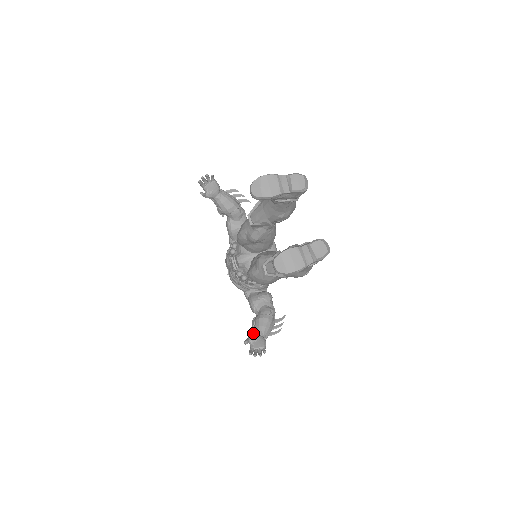
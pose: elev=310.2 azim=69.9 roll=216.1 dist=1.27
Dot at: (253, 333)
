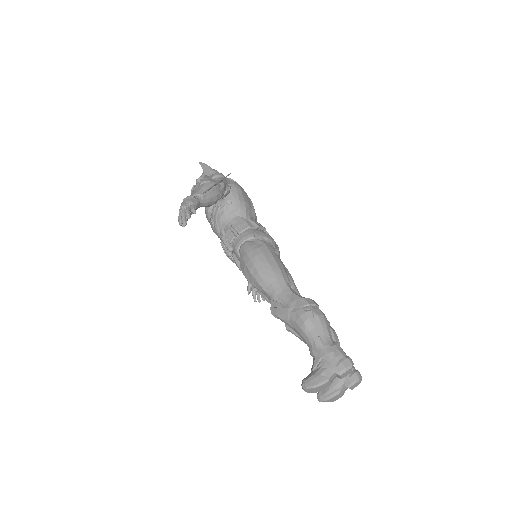
Dot at: occluded
